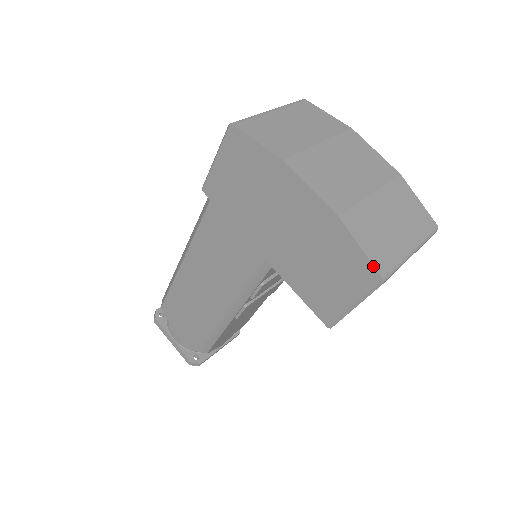
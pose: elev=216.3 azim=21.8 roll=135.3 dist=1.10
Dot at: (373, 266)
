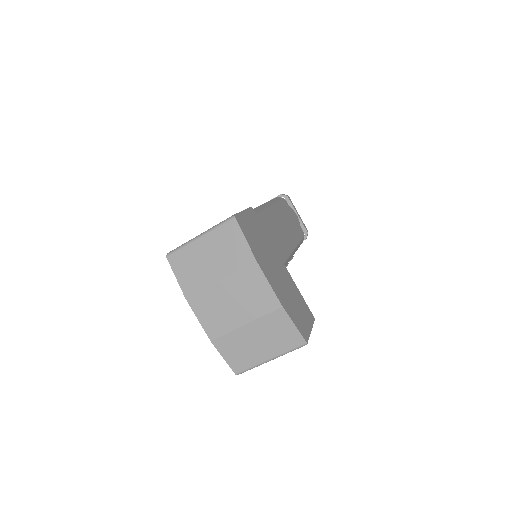
Dot at: occluded
